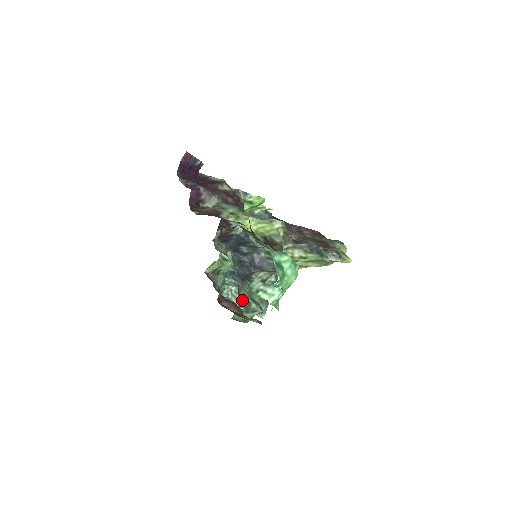
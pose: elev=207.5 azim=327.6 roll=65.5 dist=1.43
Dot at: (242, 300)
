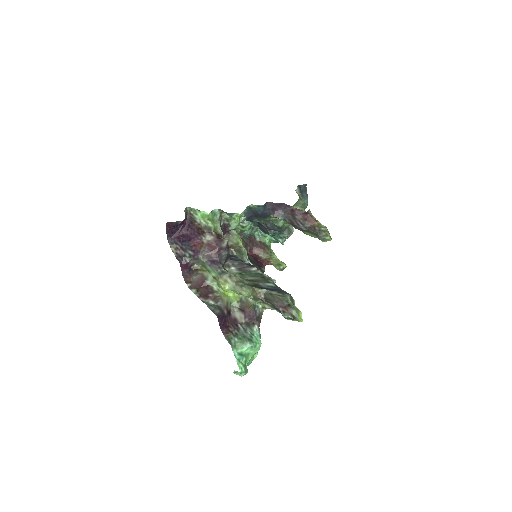
Dot at: occluded
